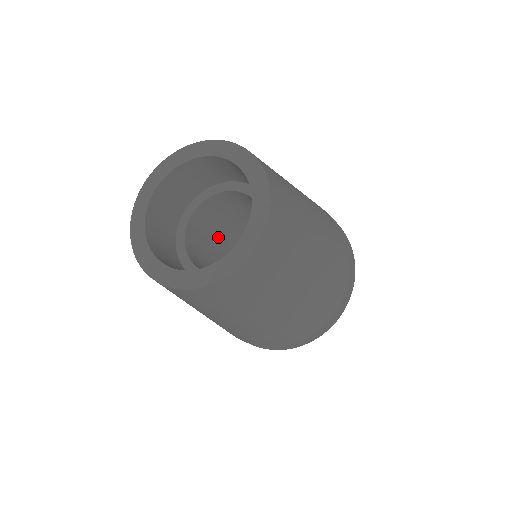
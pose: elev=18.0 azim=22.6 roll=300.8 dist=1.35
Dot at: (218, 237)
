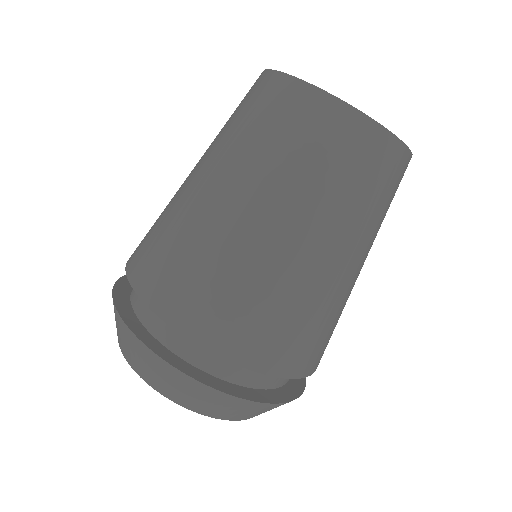
Dot at: occluded
